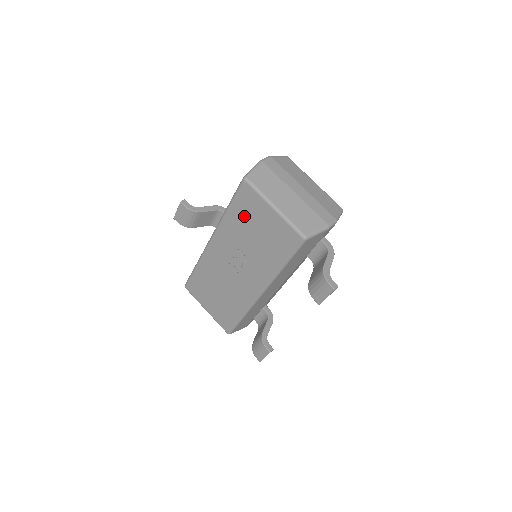
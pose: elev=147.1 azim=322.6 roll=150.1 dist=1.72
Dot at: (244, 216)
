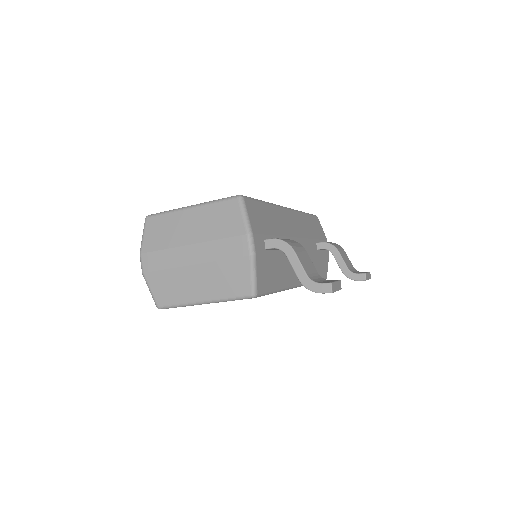
Dot at: occluded
